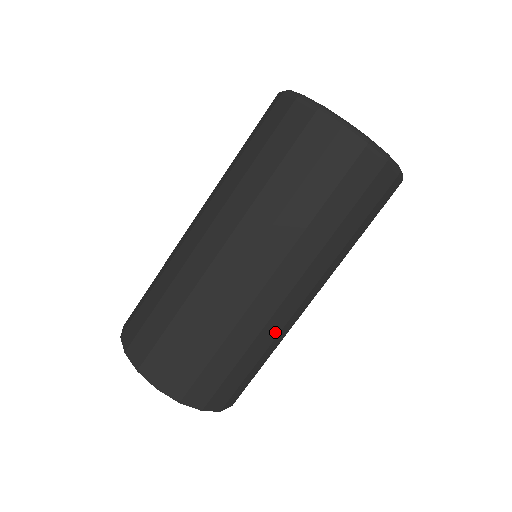
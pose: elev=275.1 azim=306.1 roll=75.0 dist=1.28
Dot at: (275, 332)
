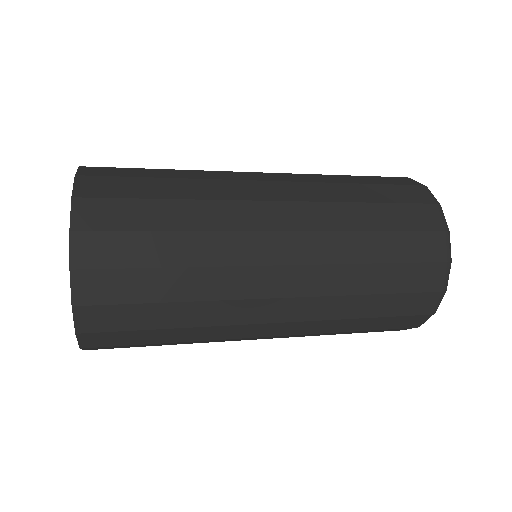
Dot at: (213, 341)
